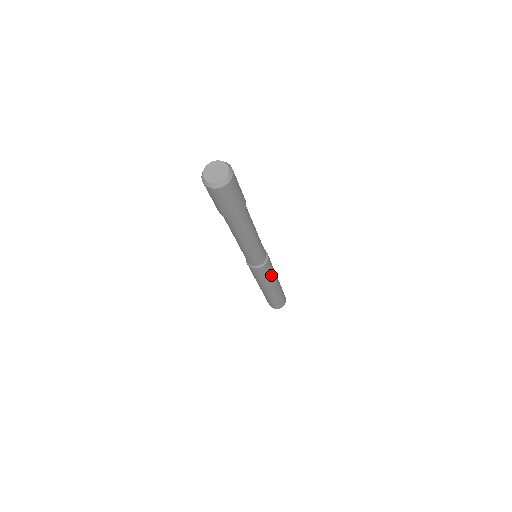
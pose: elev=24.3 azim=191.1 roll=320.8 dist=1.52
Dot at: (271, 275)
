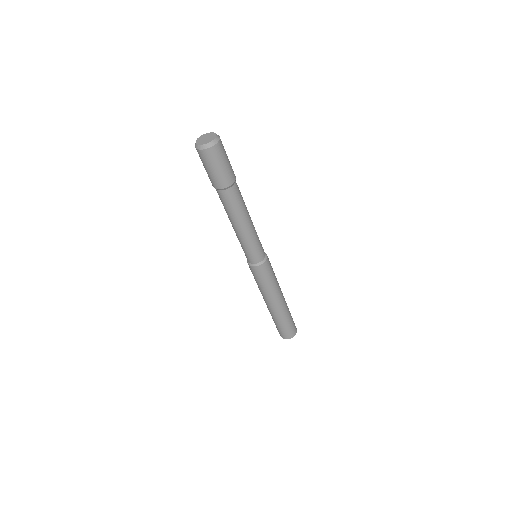
Dot at: (267, 286)
